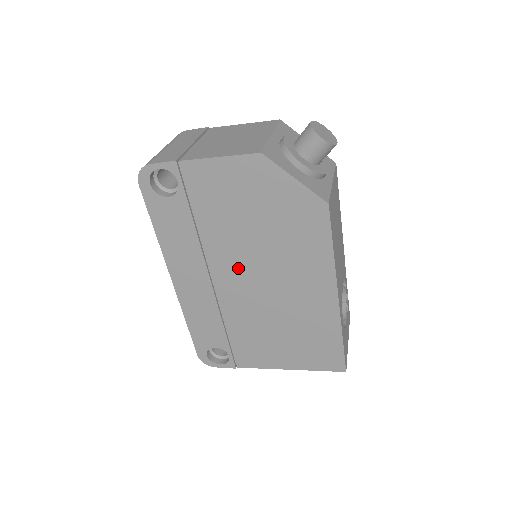
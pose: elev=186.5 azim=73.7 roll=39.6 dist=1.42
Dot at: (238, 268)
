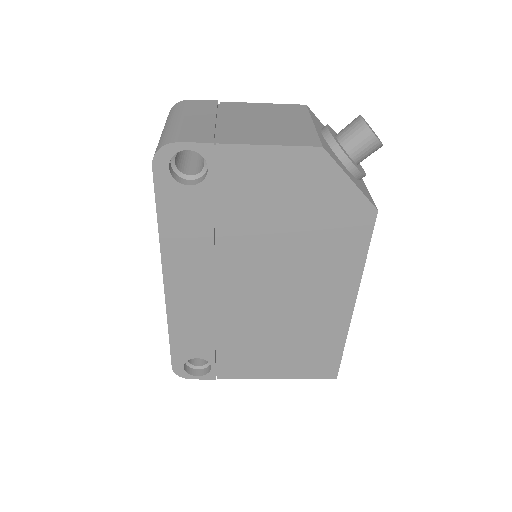
Dot at: (253, 273)
